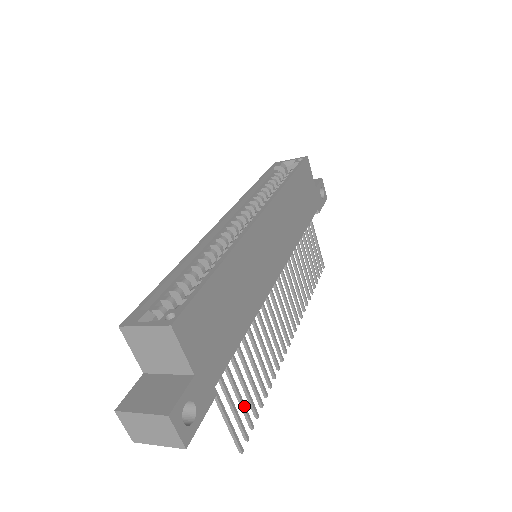
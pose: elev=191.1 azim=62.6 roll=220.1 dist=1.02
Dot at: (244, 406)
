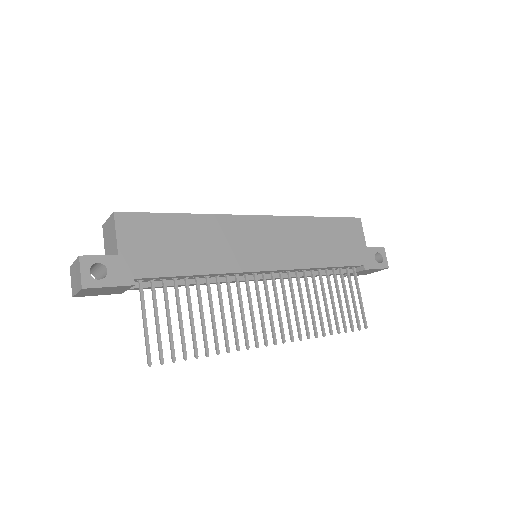
Dot at: (171, 333)
